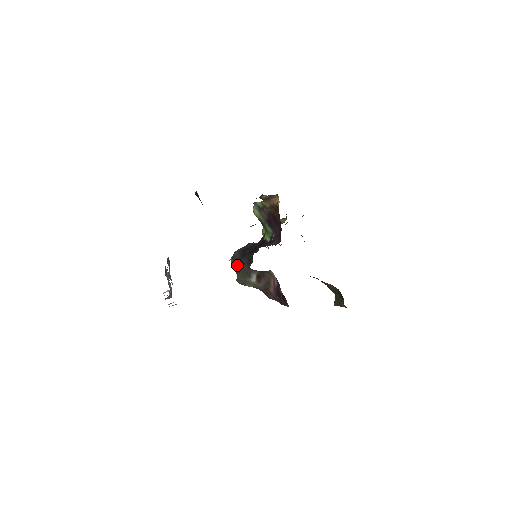
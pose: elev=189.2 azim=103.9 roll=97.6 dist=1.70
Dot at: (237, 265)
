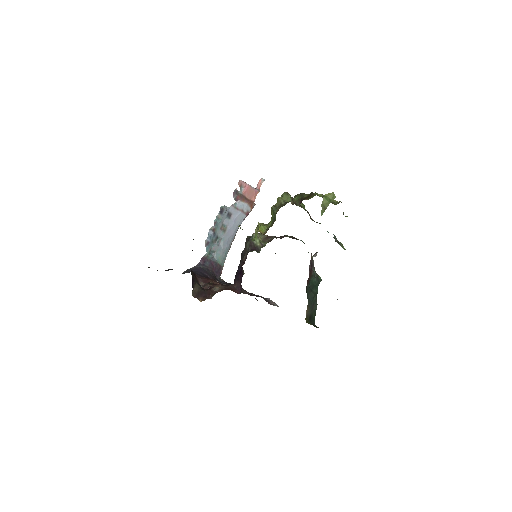
Dot at: occluded
